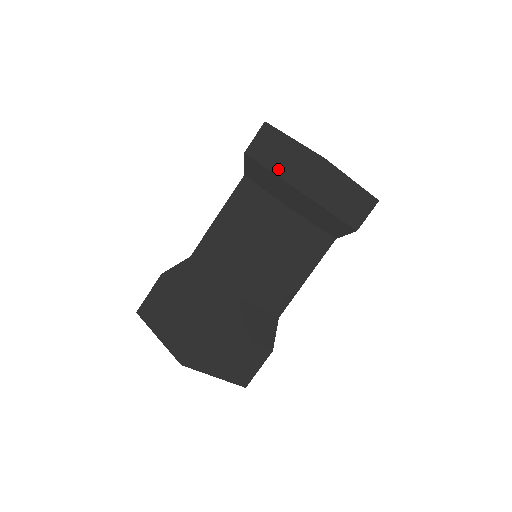
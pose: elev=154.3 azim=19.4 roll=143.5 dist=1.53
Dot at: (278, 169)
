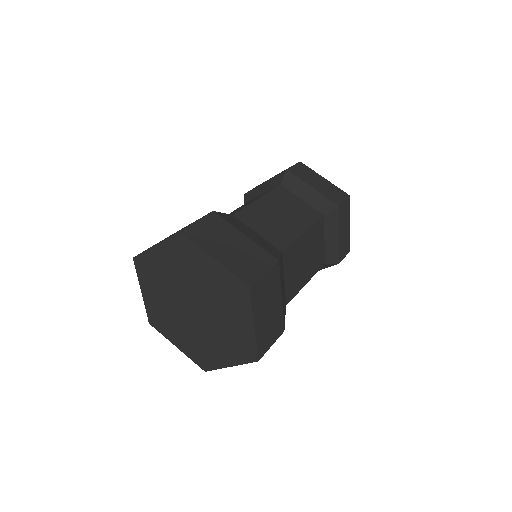
Dot at: (318, 188)
